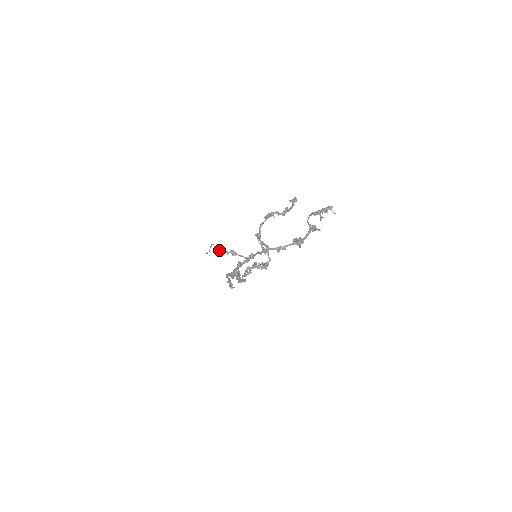
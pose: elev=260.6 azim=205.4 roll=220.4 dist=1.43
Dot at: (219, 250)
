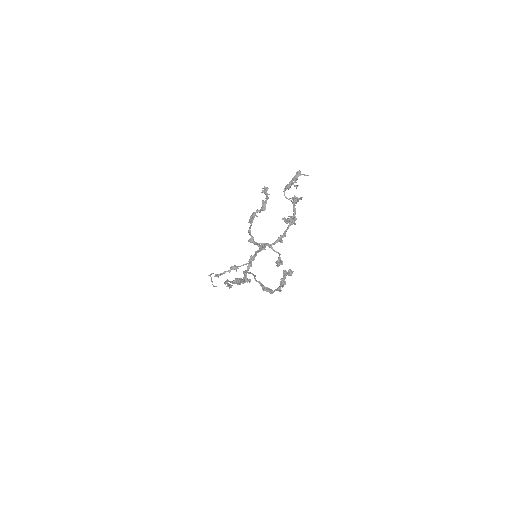
Dot at: occluded
